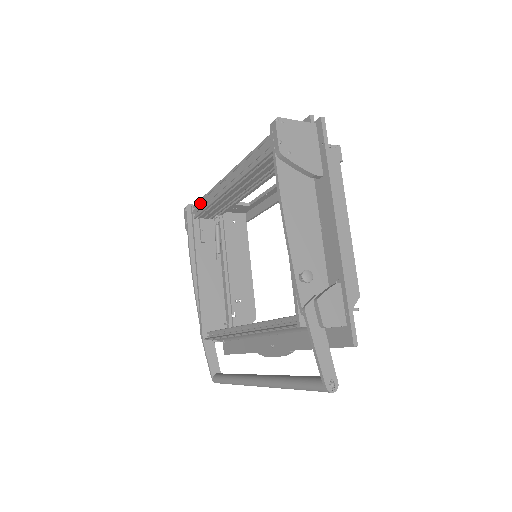
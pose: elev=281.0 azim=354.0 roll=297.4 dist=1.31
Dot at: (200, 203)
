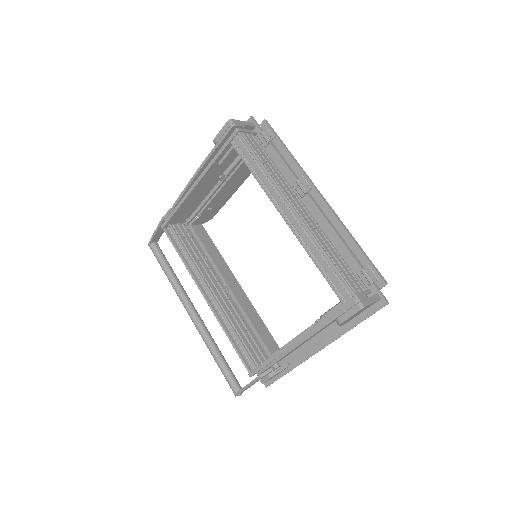
Dot at: (249, 153)
